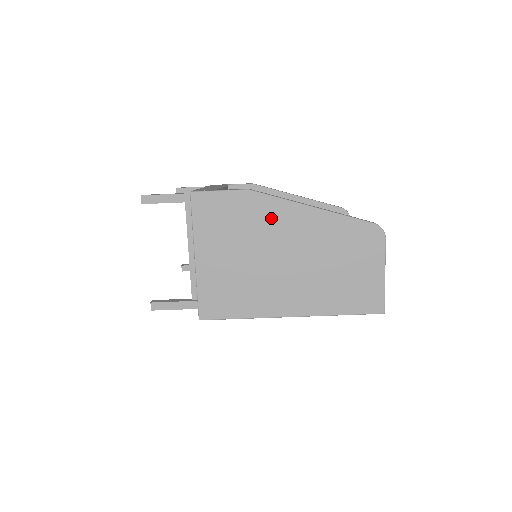
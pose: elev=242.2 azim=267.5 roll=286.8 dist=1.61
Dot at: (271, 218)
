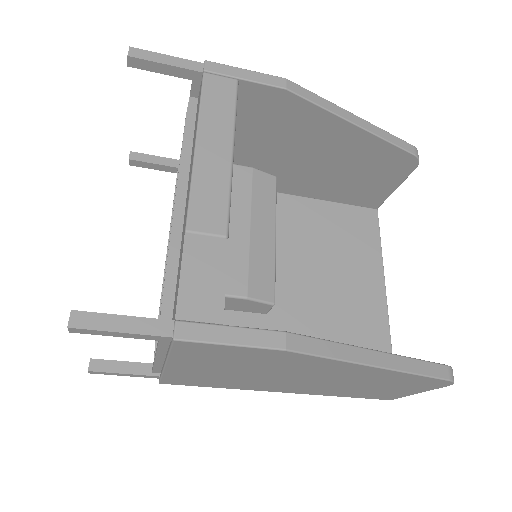
Dot at: (305, 365)
